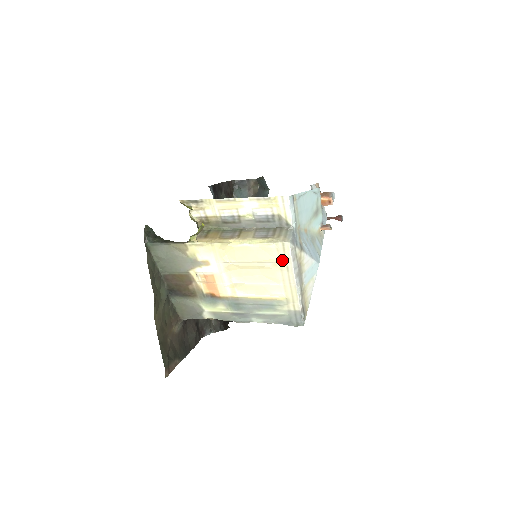
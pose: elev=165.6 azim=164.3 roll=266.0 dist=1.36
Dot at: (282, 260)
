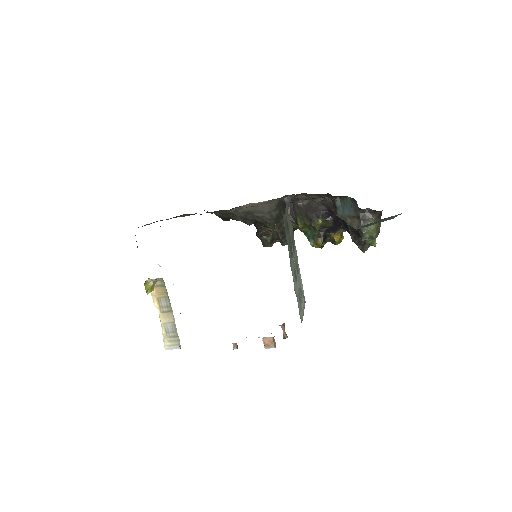
Dot at: occluded
